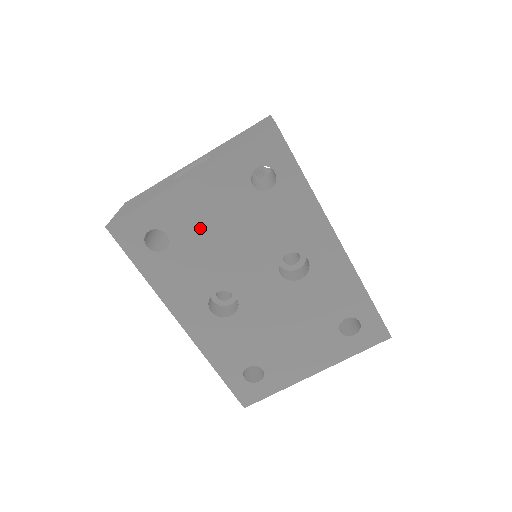
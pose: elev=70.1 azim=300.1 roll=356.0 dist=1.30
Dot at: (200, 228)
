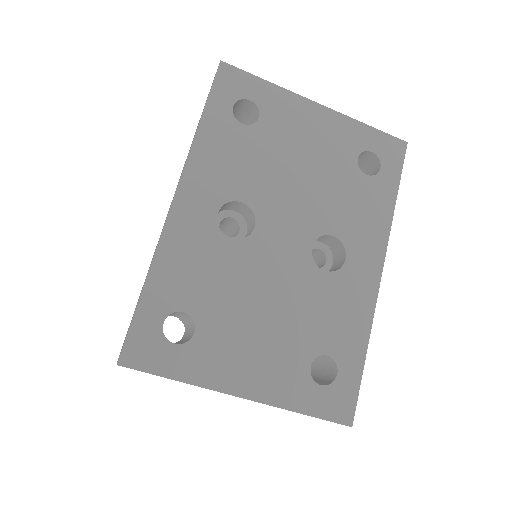
Dot at: (289, 142)
